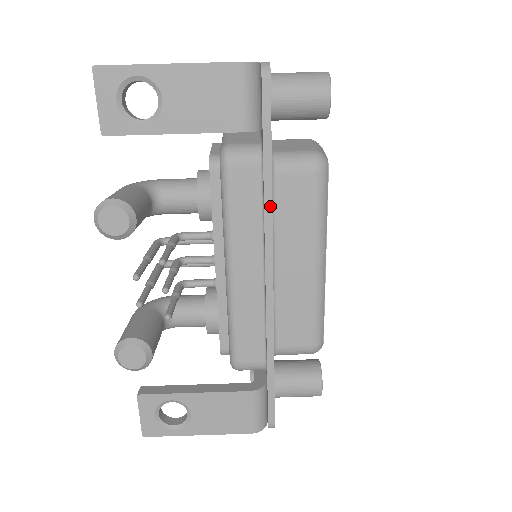
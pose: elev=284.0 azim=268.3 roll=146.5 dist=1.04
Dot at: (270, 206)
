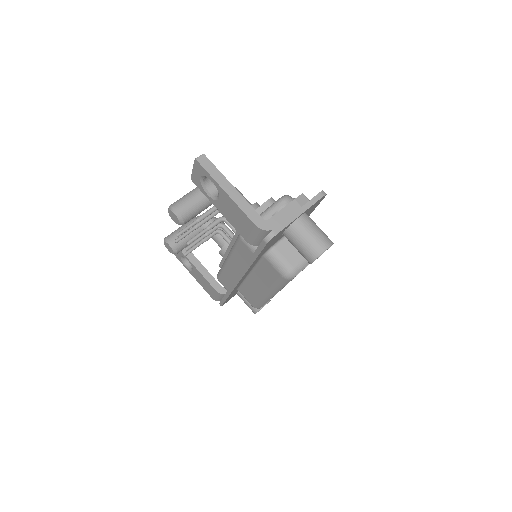
Dot at: (247, 269)
